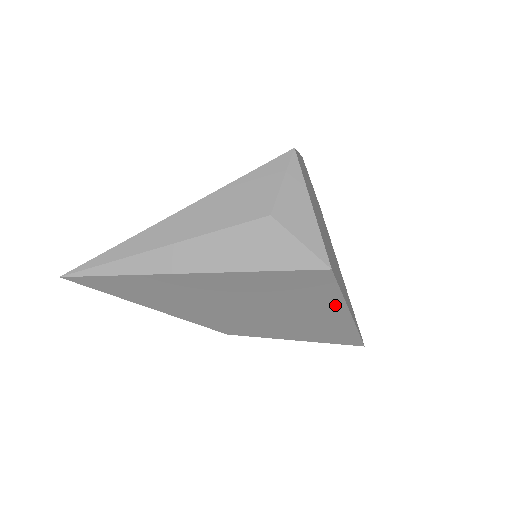
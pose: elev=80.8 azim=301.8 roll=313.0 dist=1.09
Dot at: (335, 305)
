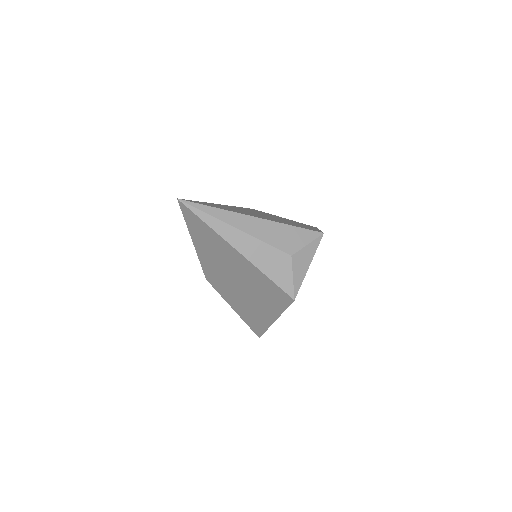
Dot at: (274, 312)
